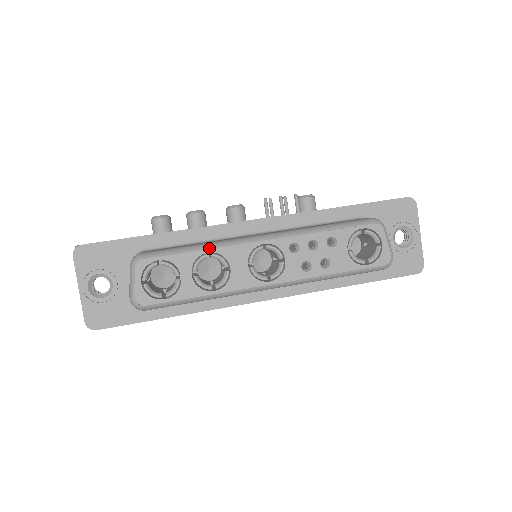
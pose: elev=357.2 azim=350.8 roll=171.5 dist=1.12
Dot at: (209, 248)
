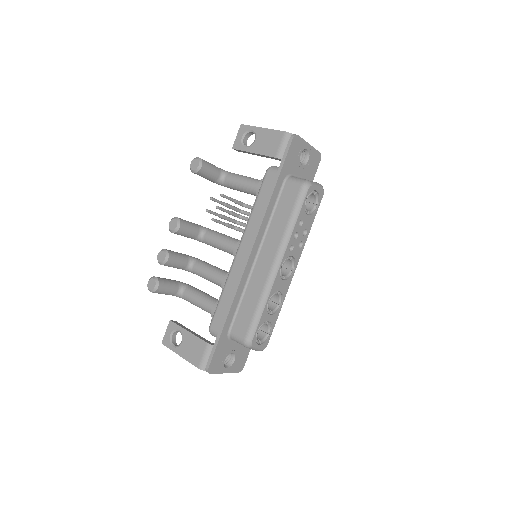
Dot at: (266, 300)
